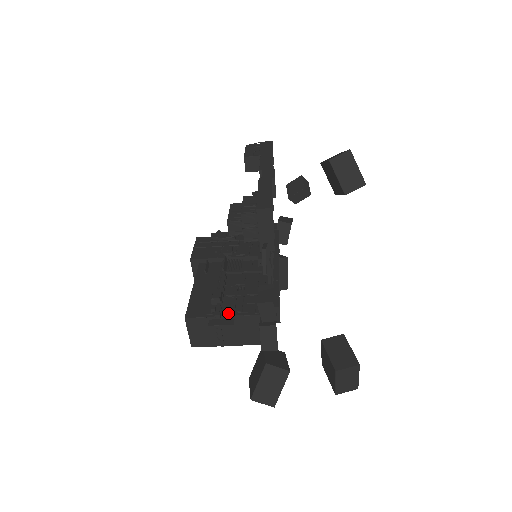
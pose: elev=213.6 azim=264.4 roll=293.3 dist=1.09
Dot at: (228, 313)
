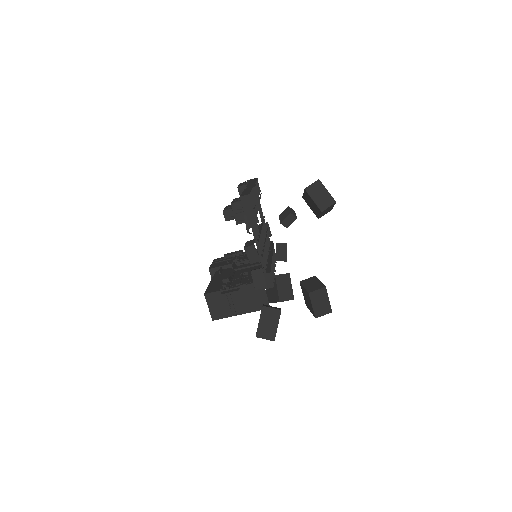
Dot at: (235, 285)
